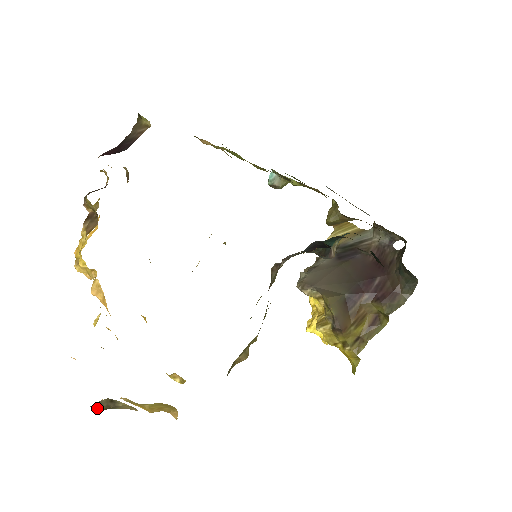
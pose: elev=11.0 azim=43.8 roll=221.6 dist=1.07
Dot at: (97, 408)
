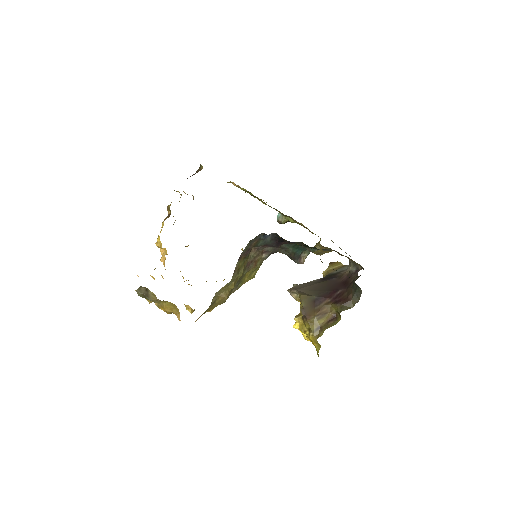
Dot at: (139, 292)
